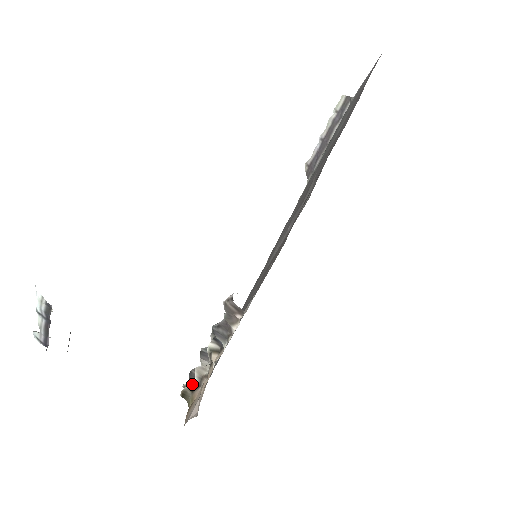
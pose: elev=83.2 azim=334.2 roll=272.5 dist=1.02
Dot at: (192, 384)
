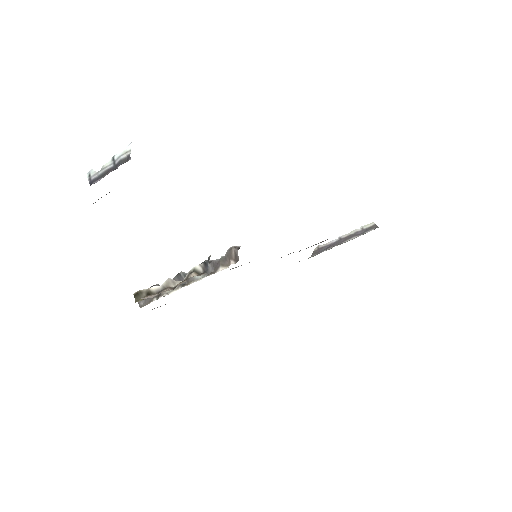
Dot at: (153, 289)
